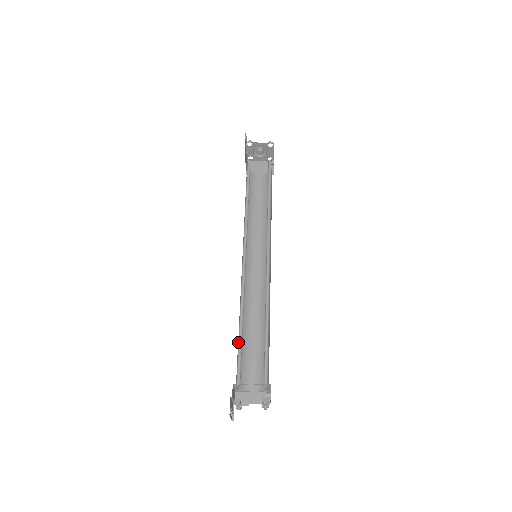
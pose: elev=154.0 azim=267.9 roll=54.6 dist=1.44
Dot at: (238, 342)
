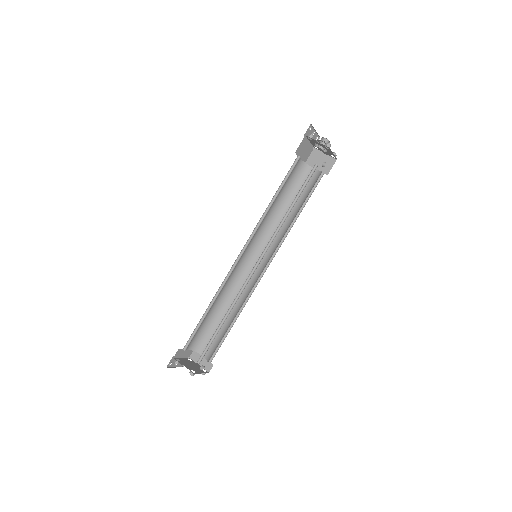
Dot at: (200, 321)
